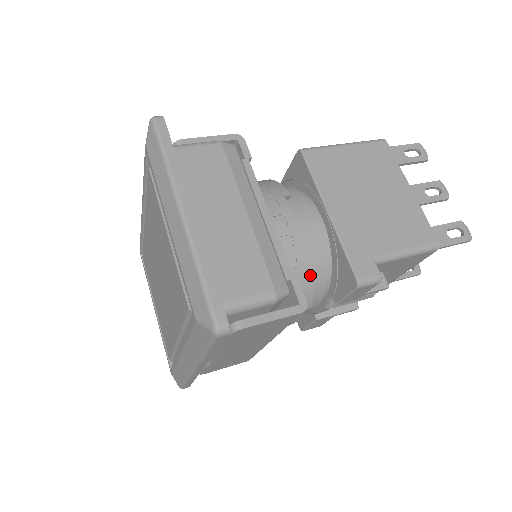
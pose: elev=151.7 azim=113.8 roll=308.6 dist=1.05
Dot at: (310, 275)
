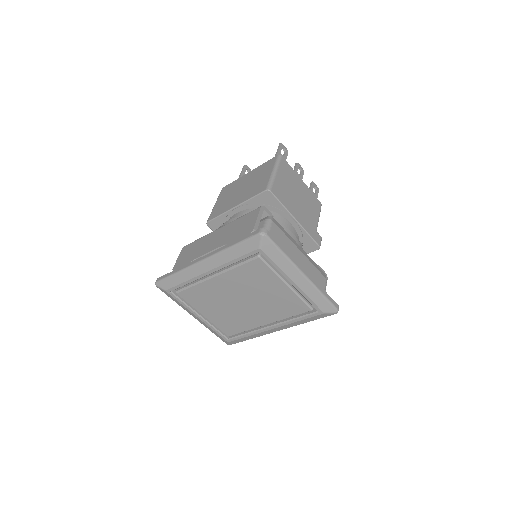
Dot at: occluded
